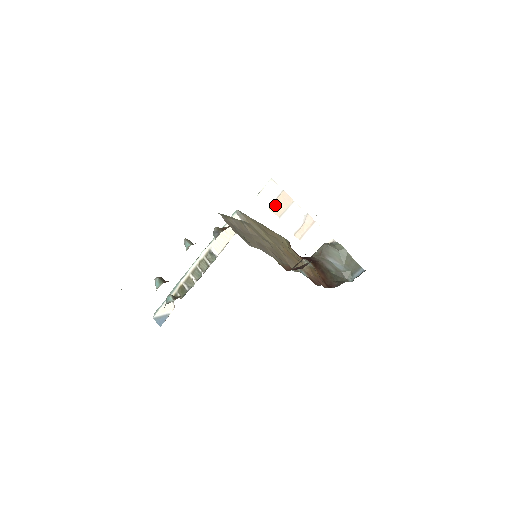
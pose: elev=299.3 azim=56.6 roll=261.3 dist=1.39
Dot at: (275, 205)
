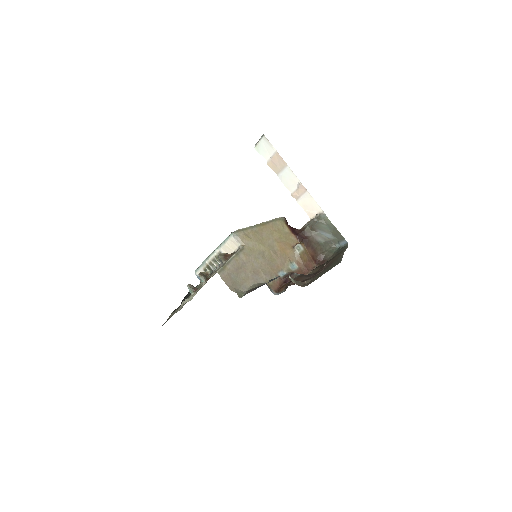
Dot at: (272, 163)
